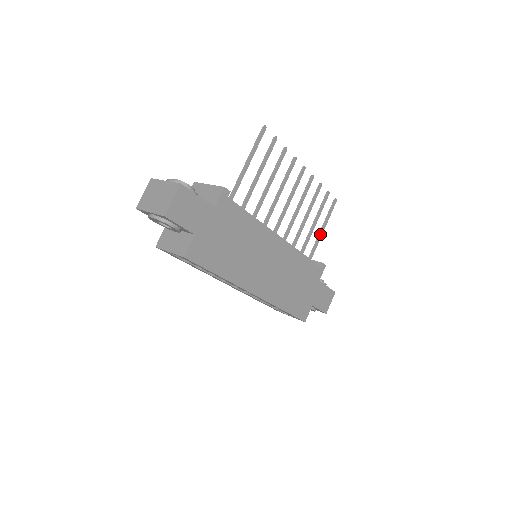
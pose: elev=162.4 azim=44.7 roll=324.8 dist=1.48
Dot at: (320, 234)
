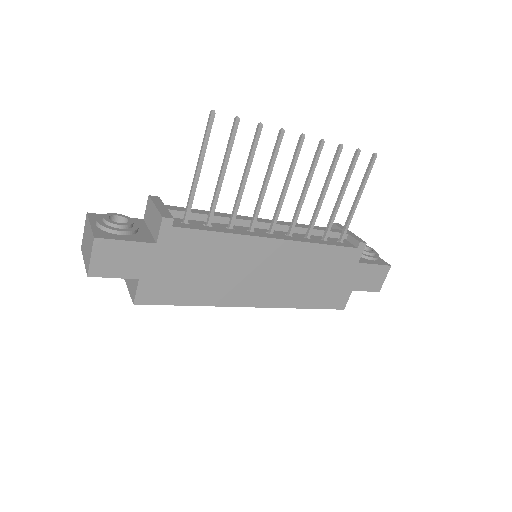
Dot at: (353, 206)
